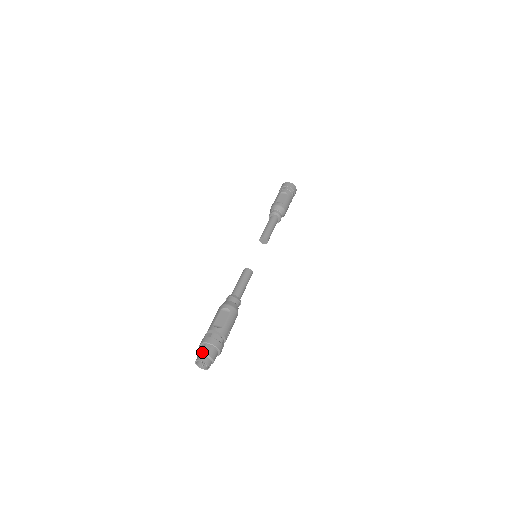
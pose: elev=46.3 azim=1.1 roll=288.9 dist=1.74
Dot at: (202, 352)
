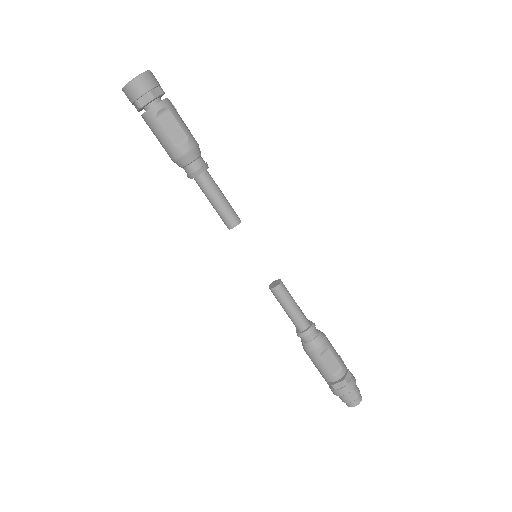
Dot at: (353, 401)
